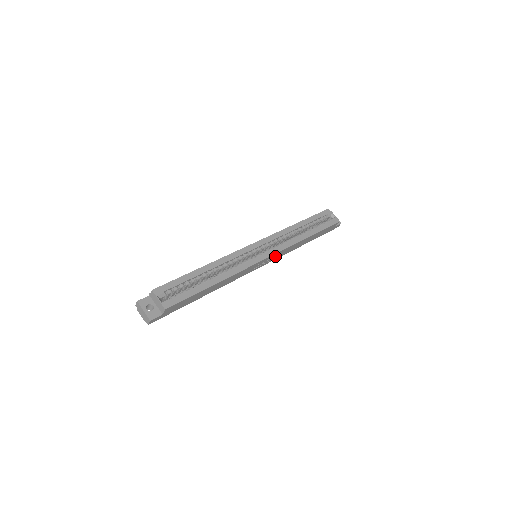
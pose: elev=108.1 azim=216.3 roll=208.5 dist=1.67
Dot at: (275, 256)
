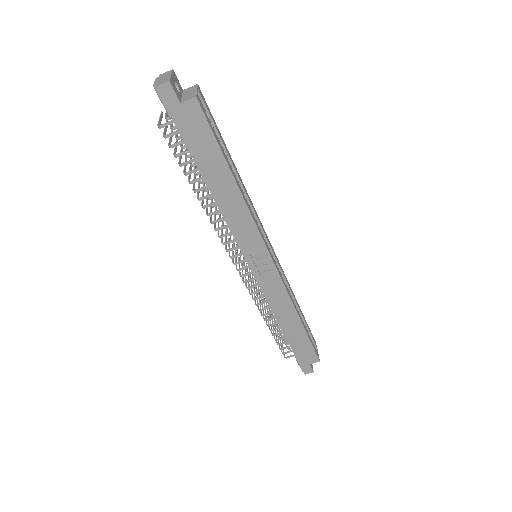
Dot at: (270, 280)
